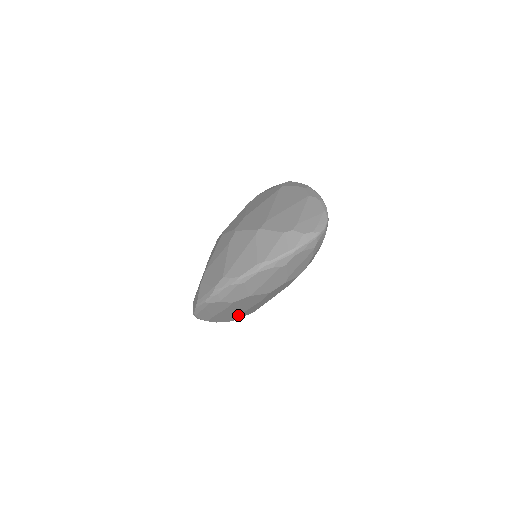
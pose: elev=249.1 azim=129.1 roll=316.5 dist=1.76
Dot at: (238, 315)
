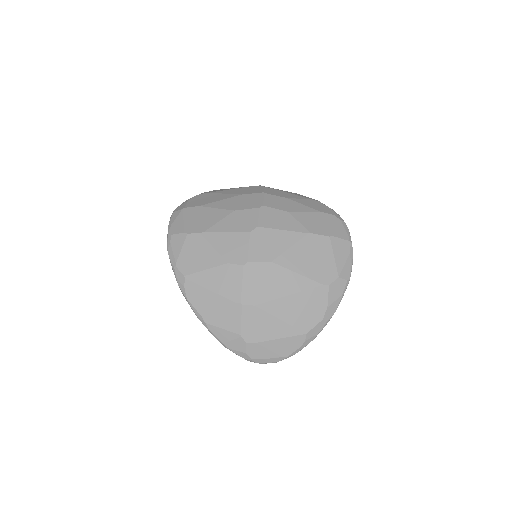
Dot at: occluded
